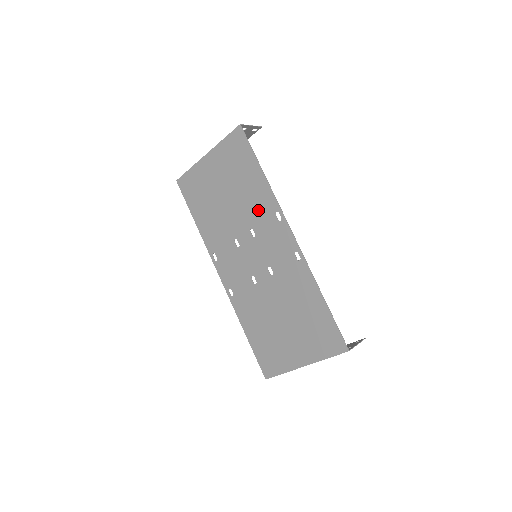
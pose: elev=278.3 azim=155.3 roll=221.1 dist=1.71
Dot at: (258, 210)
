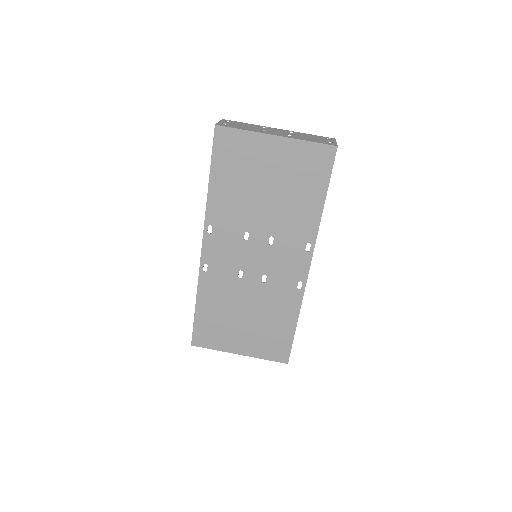
Dot at: (293, 228)
